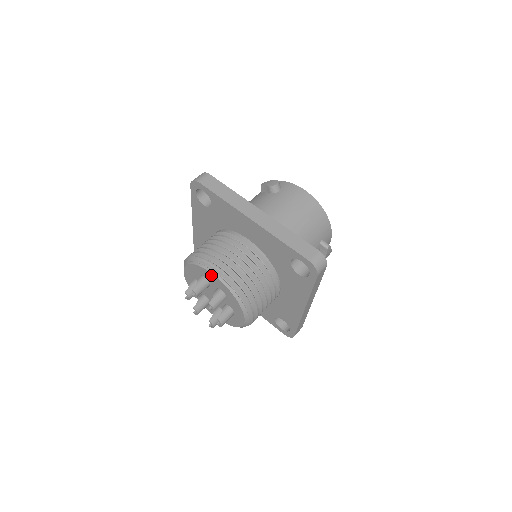
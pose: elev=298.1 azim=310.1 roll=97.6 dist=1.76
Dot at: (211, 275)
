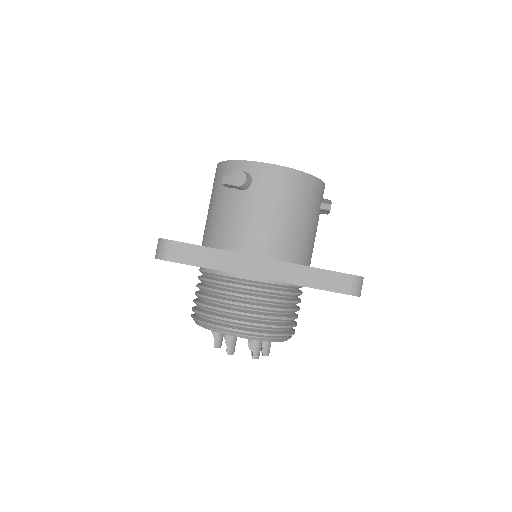
Dot at: (241, 337)
